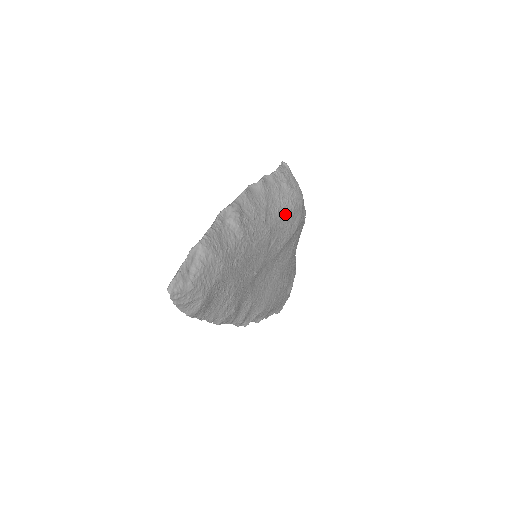
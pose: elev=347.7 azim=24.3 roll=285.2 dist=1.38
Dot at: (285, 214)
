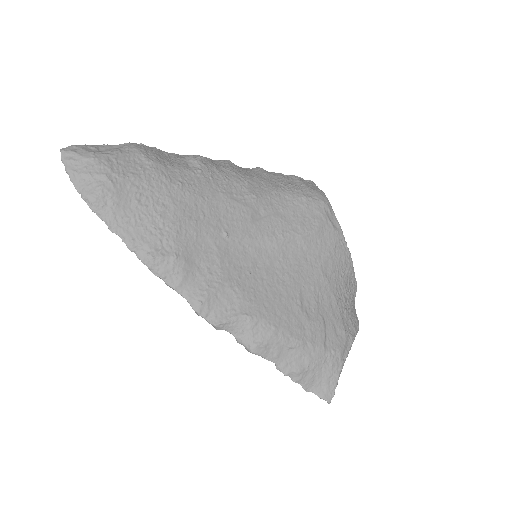
Dot at: (290, 199)
